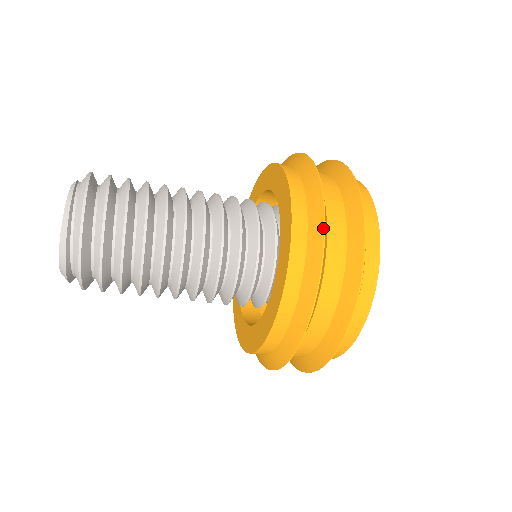
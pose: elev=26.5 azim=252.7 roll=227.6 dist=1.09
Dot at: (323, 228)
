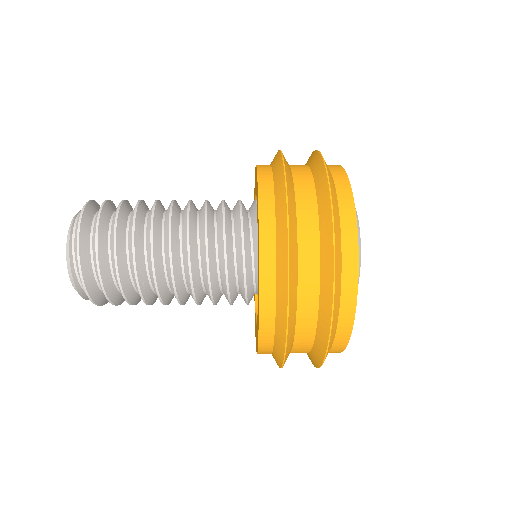
Dot at: (287, 289)
